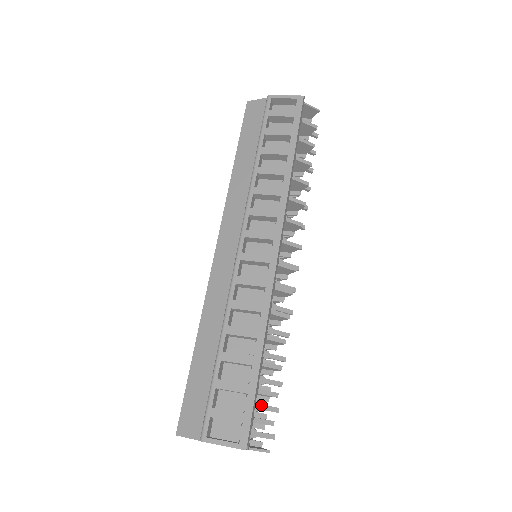
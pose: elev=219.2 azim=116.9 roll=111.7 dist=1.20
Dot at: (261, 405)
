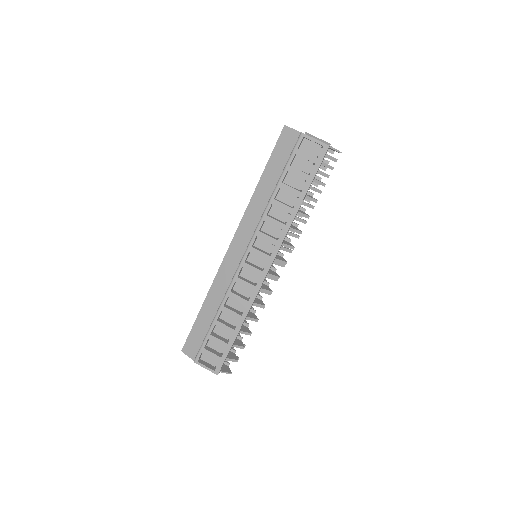
Dot at: occluded
